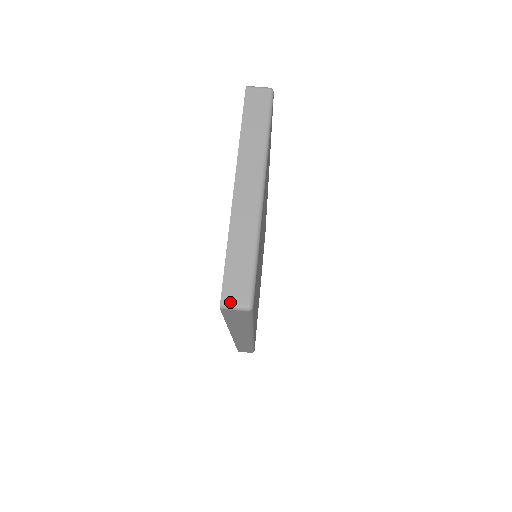
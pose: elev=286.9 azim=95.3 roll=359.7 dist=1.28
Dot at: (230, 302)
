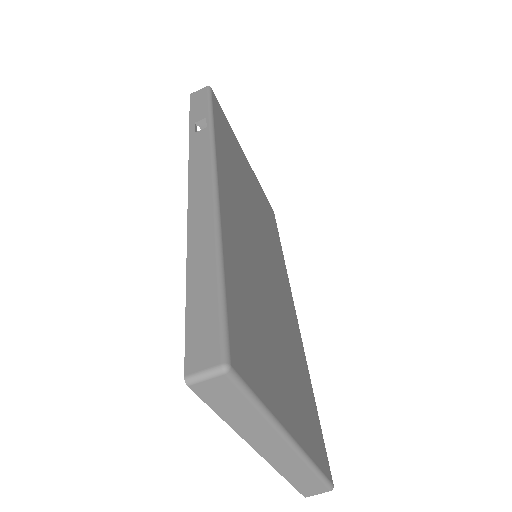
Dot at: (313, 495)
